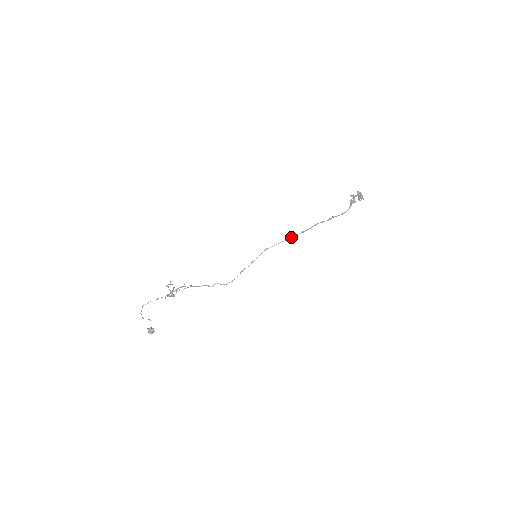
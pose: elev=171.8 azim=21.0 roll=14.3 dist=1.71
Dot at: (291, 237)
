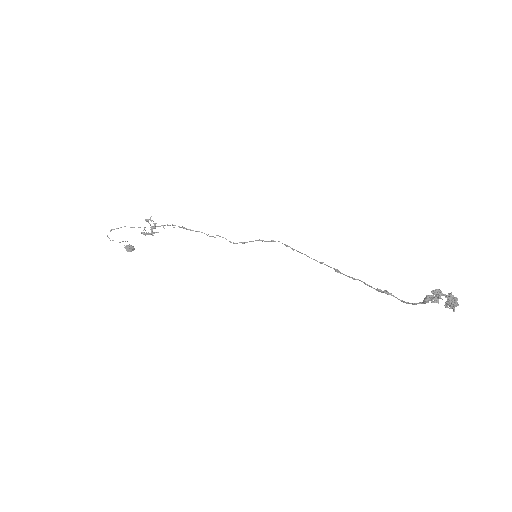
Dot at: occluded
